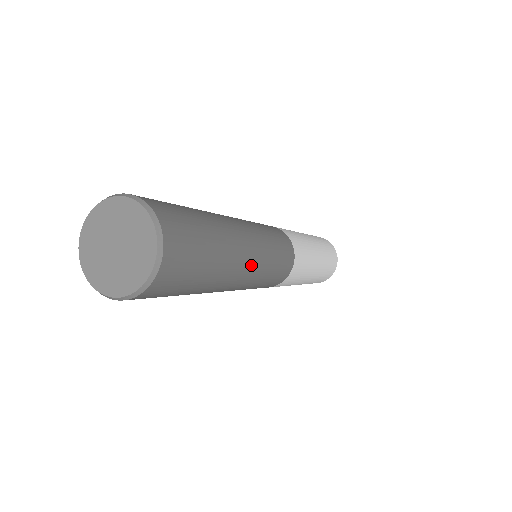
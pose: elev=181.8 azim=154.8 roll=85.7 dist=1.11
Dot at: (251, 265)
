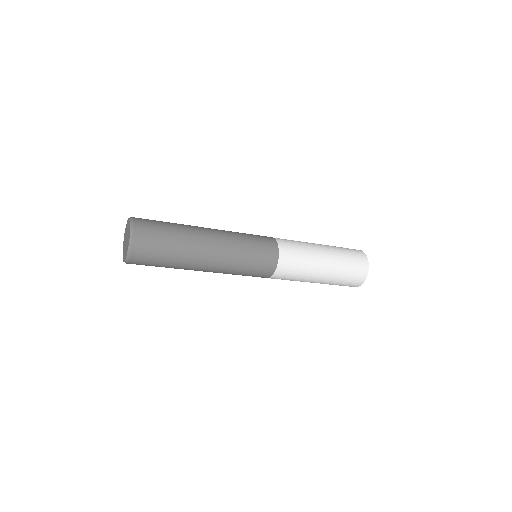
Dot at: (213, 268)
